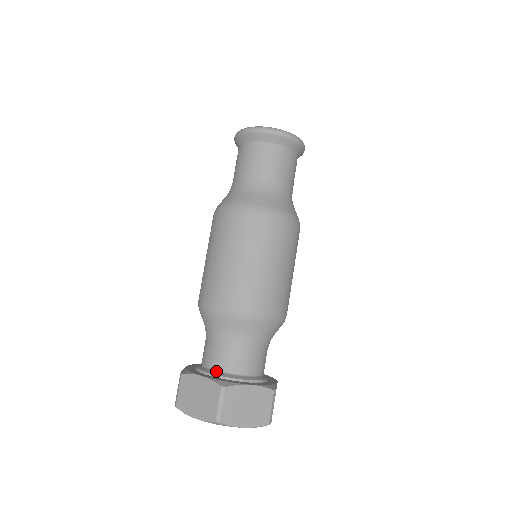
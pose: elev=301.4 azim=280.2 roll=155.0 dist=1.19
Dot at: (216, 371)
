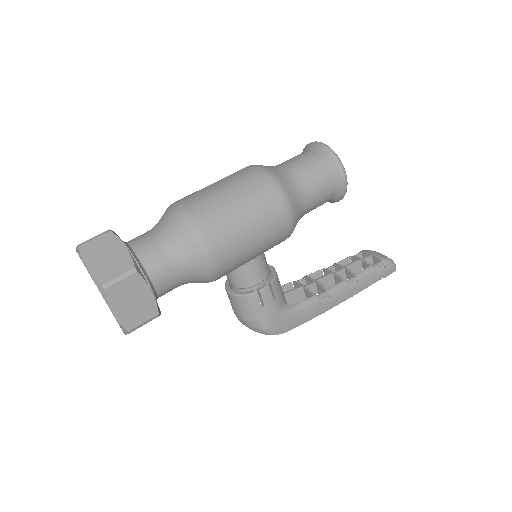
Dot at: (125, 242)
